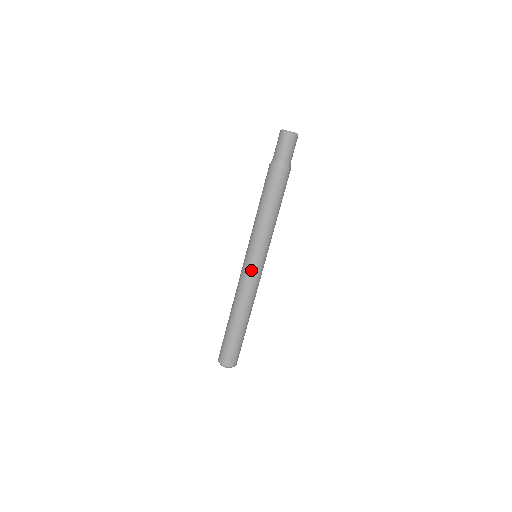
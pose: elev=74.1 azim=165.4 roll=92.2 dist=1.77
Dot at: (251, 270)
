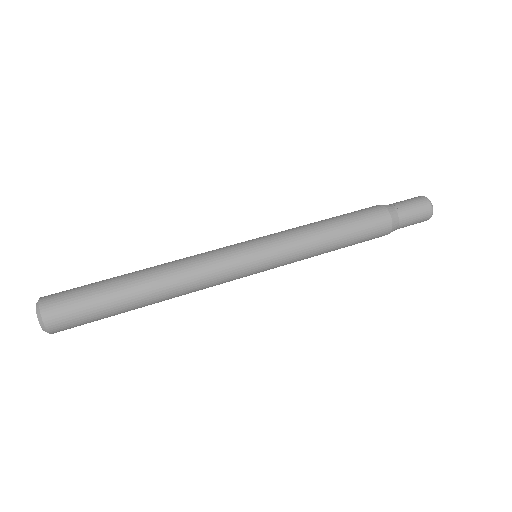
Dot at: (237, 251)
